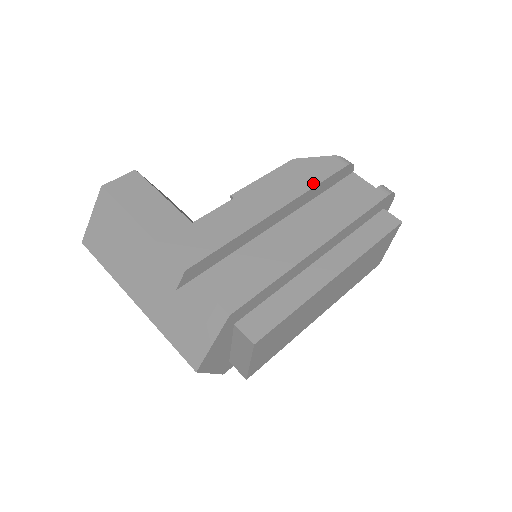
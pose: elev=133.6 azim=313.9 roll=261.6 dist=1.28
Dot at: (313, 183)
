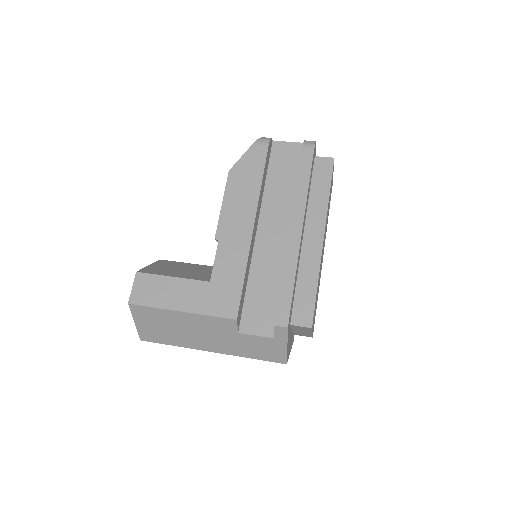
Dot at: (258, 182)
